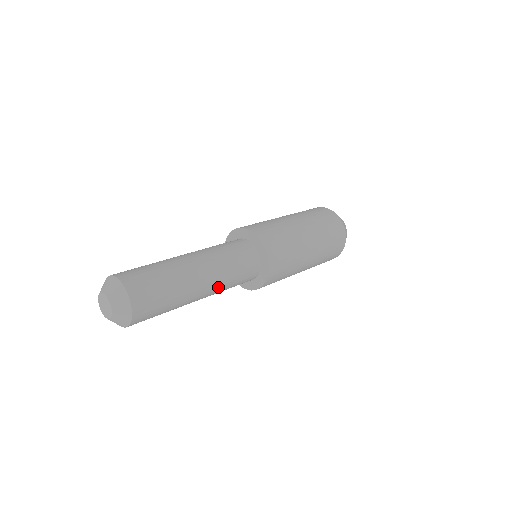
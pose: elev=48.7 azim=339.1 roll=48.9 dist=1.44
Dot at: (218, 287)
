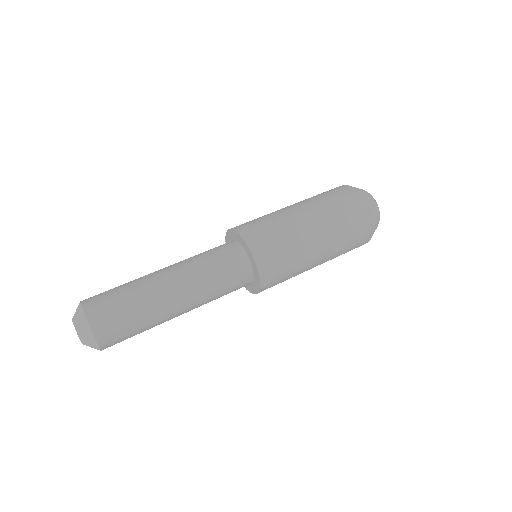
Dot at: (195, 283)
